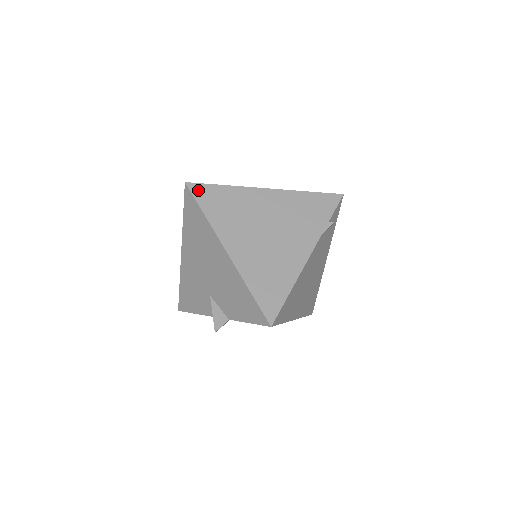
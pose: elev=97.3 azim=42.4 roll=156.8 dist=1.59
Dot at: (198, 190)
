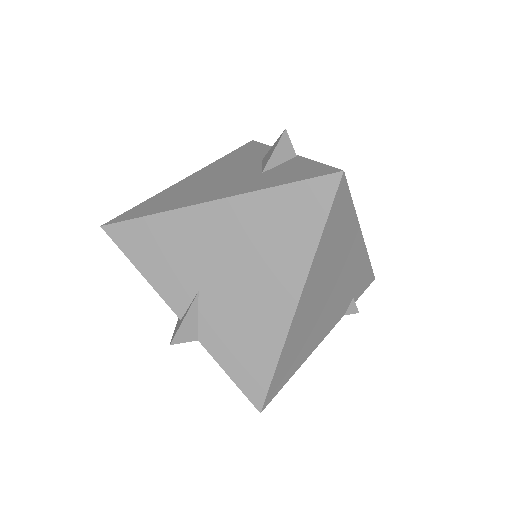
Dot at: (341, 194)
